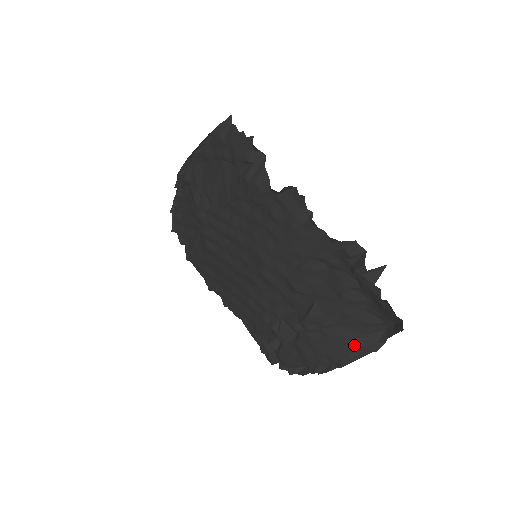
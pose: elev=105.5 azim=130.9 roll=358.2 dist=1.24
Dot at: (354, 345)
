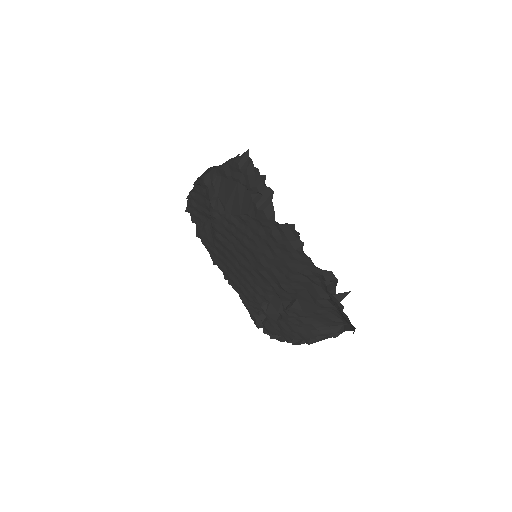
Dot at: (320, 332)
